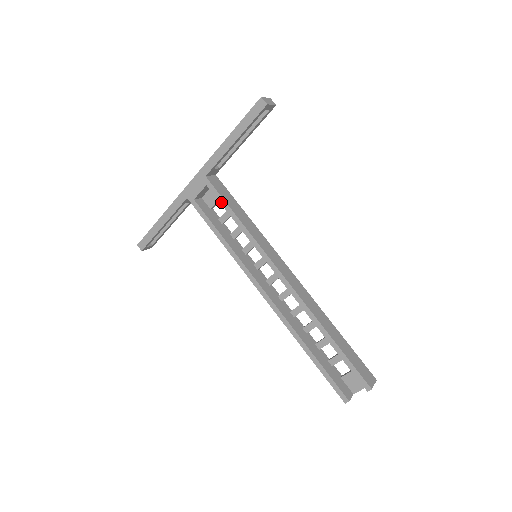
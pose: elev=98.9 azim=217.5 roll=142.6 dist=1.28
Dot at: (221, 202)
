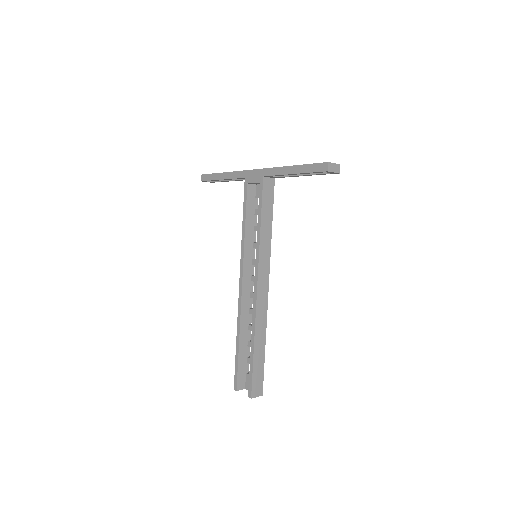
Dot at: (259, 203)
